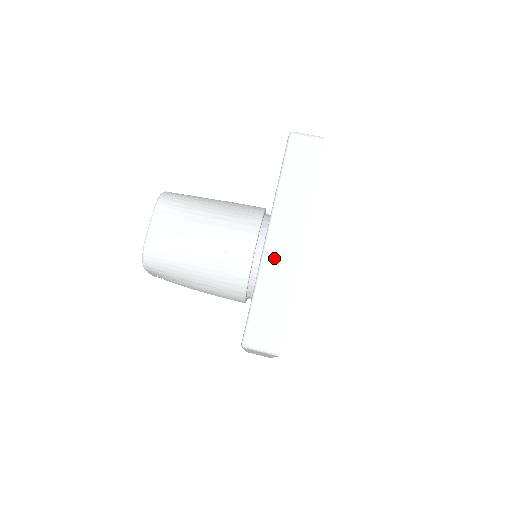
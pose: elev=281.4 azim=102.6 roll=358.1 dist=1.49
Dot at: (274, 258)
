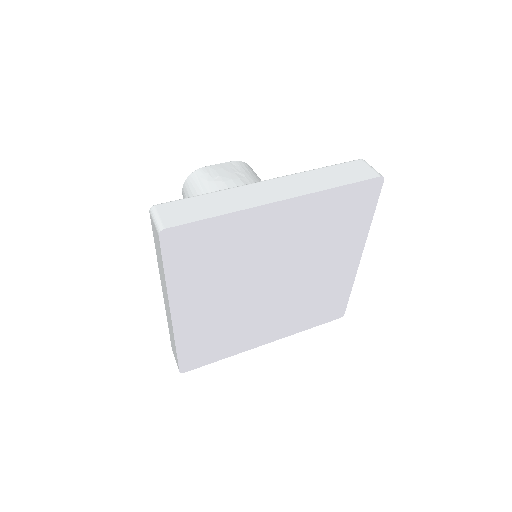
Dot at: (247, 191)
